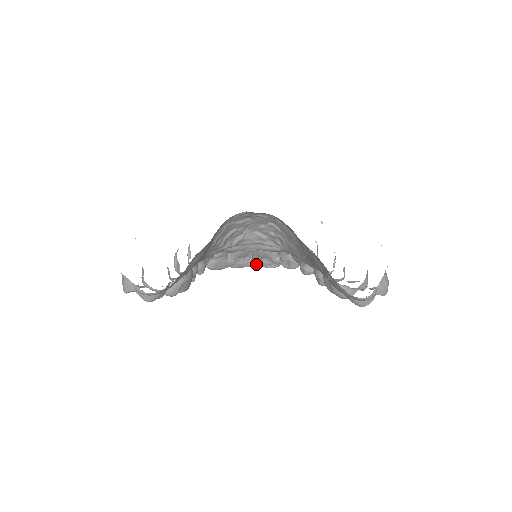
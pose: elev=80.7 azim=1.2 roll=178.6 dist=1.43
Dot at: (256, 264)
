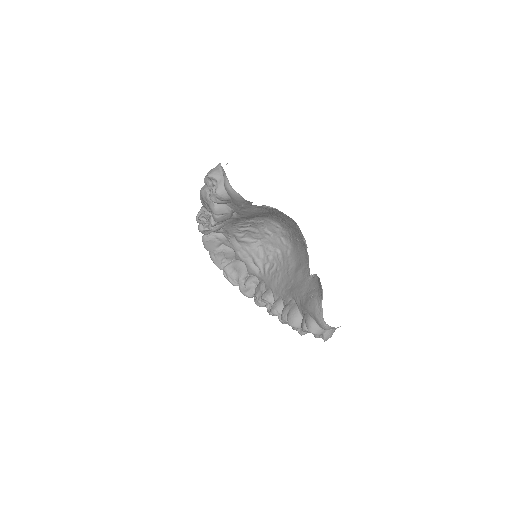
Dot at: (225, 270)
